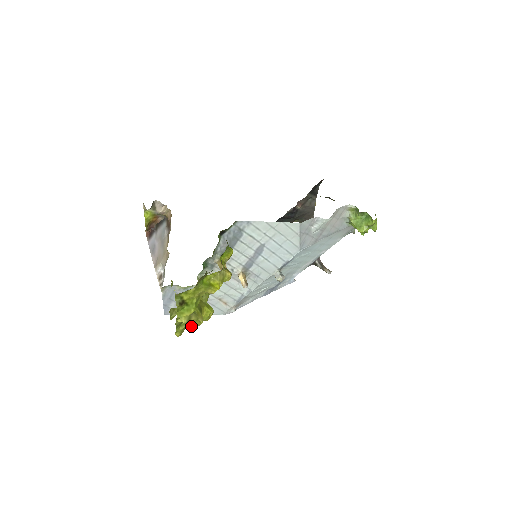
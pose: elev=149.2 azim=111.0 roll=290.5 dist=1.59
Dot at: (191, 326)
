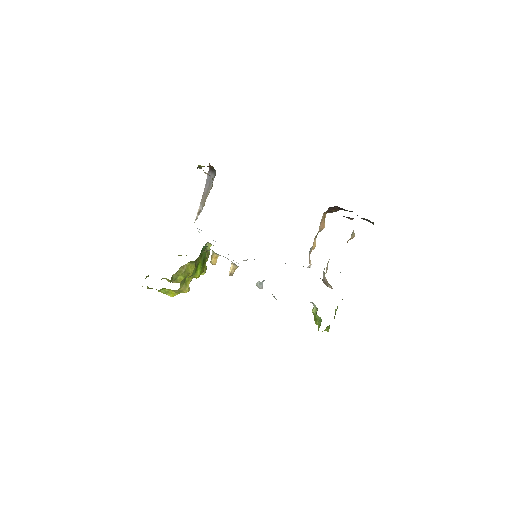
Dot at: occluded
